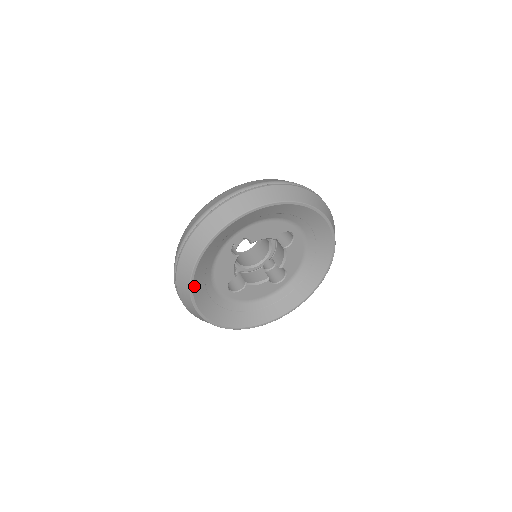
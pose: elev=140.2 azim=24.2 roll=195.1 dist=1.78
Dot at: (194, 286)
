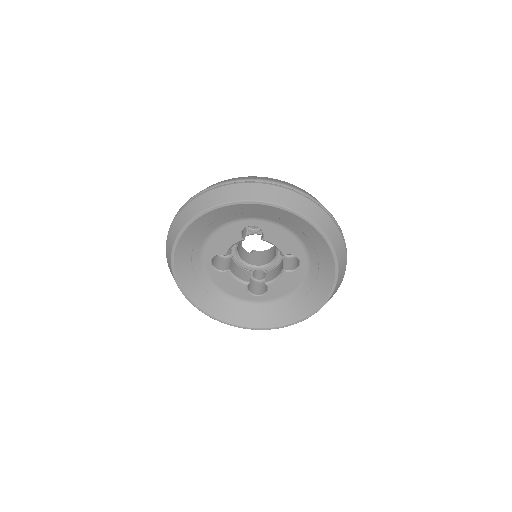
Dot at: (209, 312)
